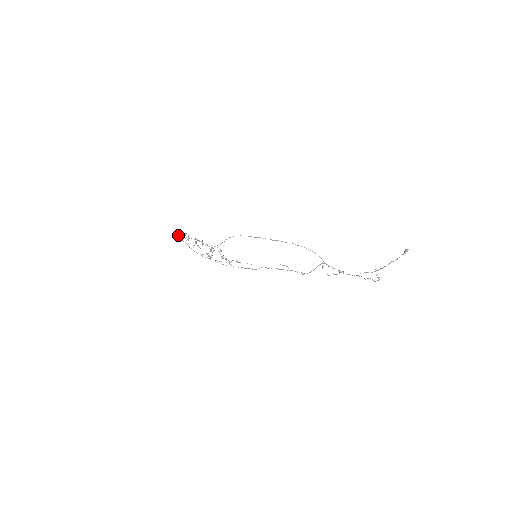
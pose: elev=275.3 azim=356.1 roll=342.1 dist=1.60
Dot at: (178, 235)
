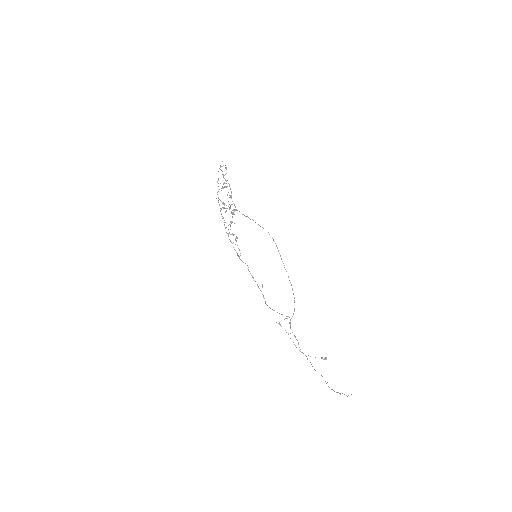
Dot at: occluded
